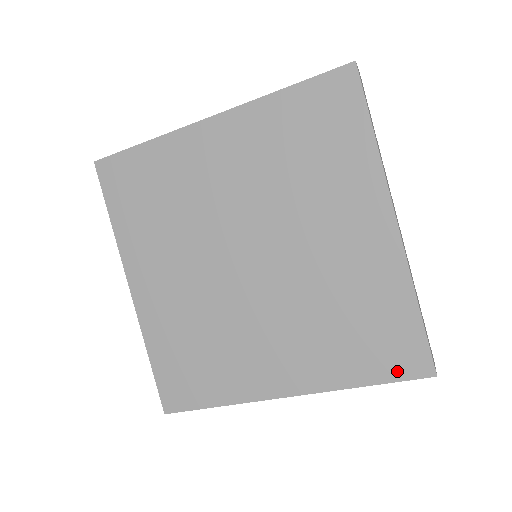
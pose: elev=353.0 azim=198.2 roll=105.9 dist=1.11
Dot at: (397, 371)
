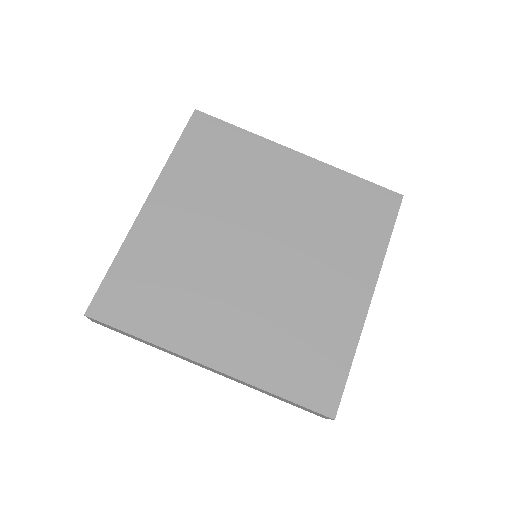
Dot at: (309, 398)
